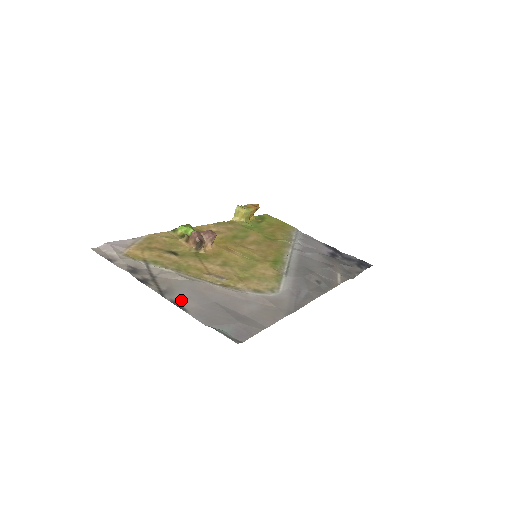
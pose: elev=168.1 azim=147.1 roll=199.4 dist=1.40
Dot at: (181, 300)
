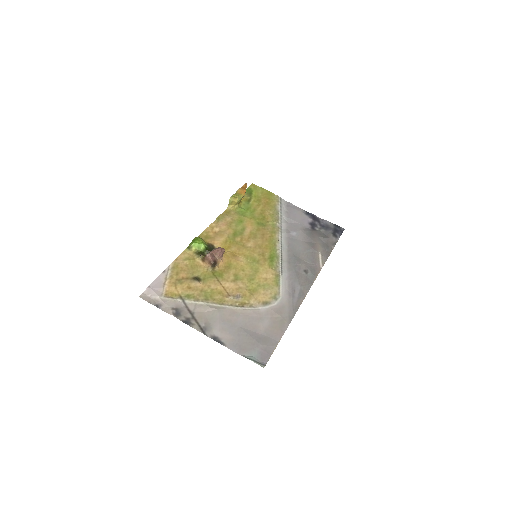
Dot at: (218, 334)
